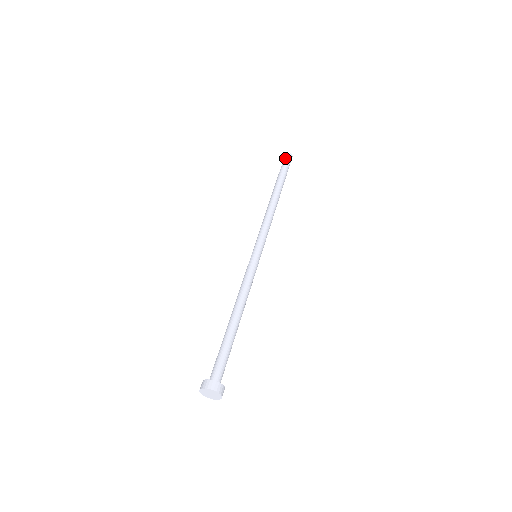
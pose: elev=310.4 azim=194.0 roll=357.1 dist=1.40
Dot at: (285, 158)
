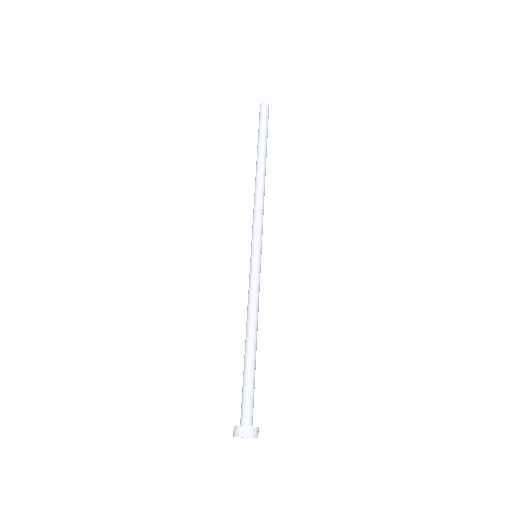
Dot at: (266, 111)
